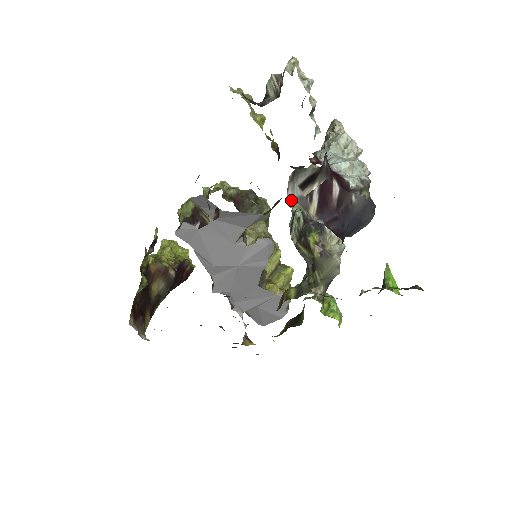
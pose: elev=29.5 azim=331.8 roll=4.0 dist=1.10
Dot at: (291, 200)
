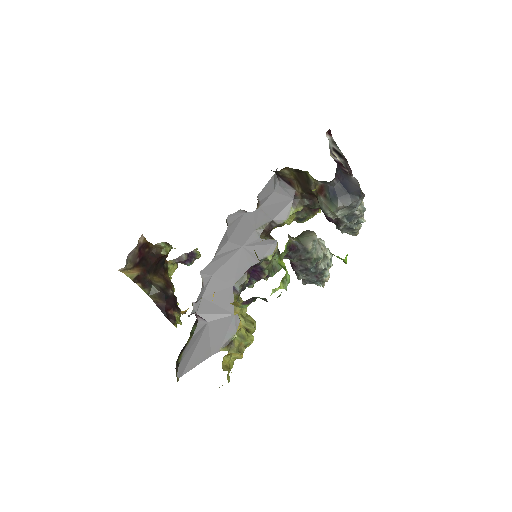
Dot at: occluded
